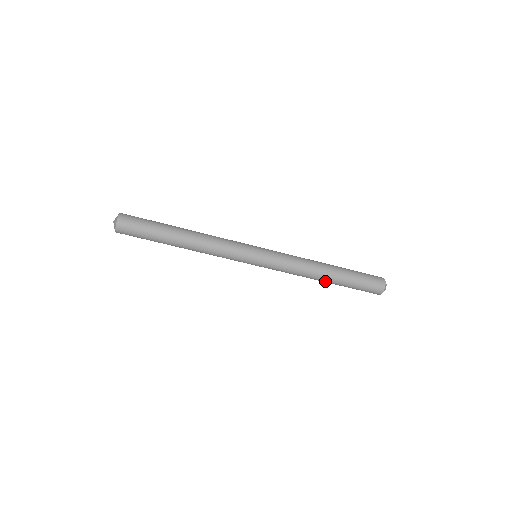
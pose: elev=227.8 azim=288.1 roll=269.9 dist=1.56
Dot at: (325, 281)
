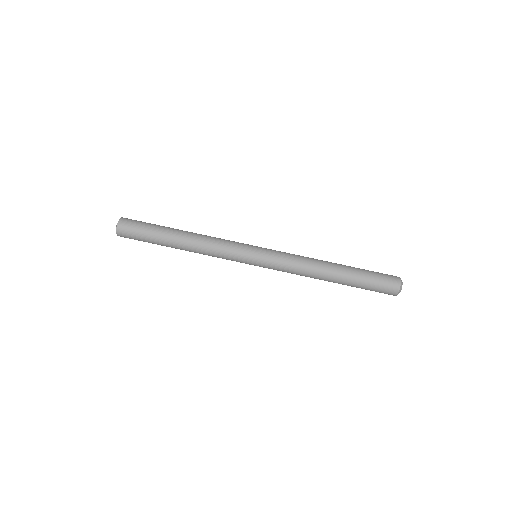
Dot at: (335, 267)
